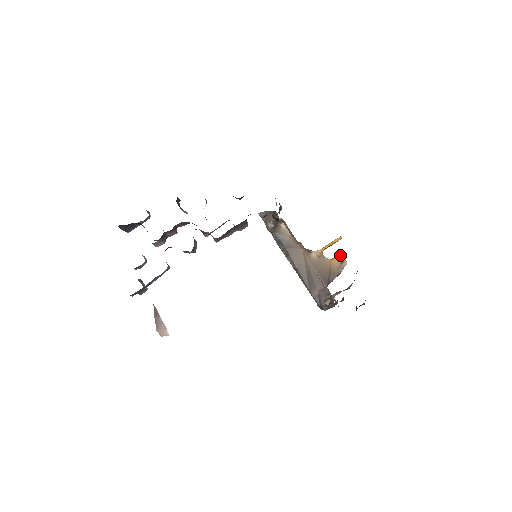
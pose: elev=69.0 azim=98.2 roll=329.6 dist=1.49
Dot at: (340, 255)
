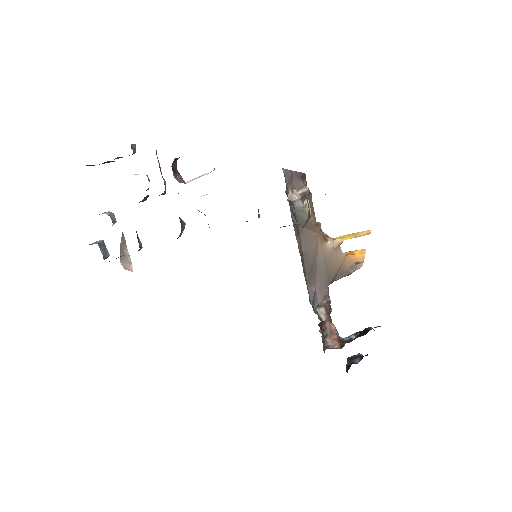
Dot at: (359, 253)
